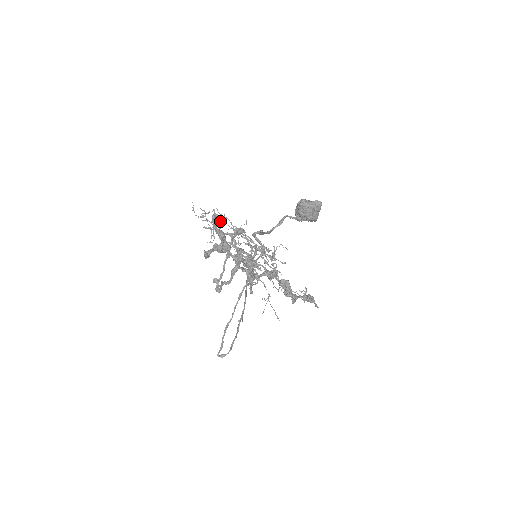
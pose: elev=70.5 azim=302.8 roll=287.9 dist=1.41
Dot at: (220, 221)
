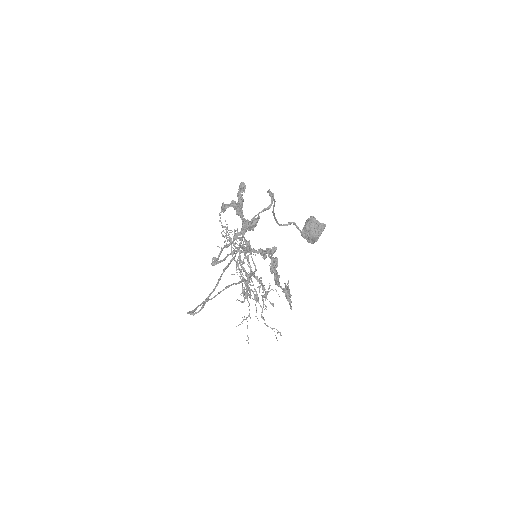
Dot at: occluded
